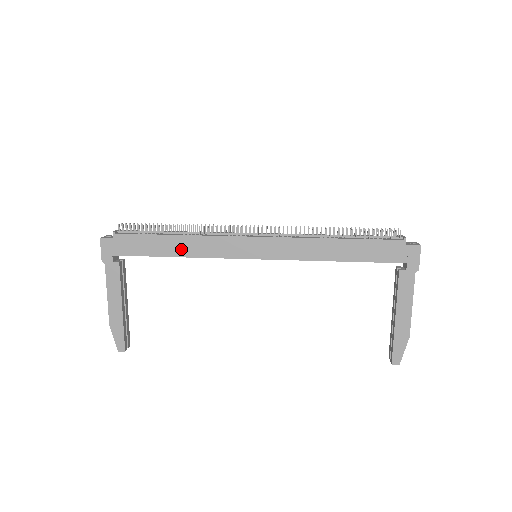
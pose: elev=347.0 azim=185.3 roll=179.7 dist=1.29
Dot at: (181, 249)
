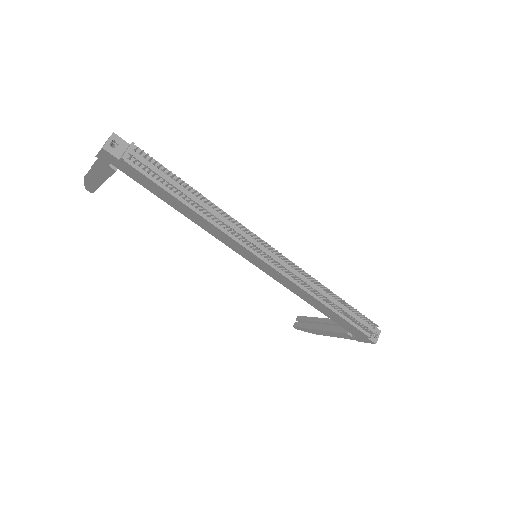
Dot at: (189, 215)
